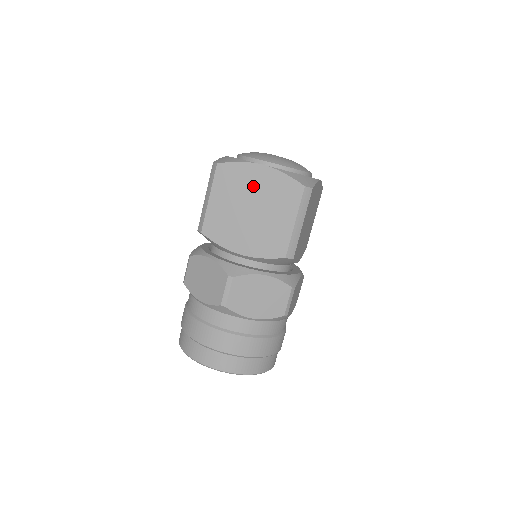
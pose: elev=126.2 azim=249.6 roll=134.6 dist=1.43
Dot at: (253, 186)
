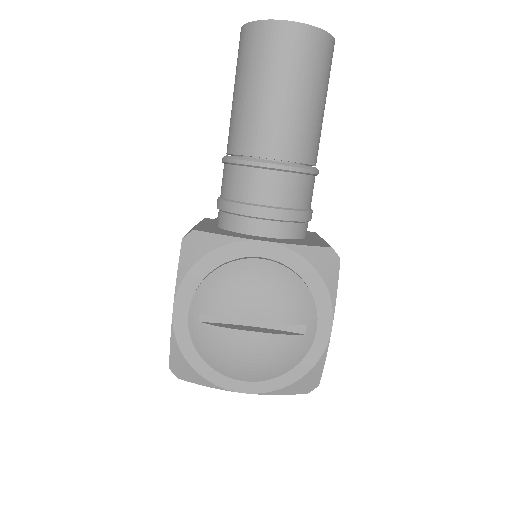
Dot at: occluded
